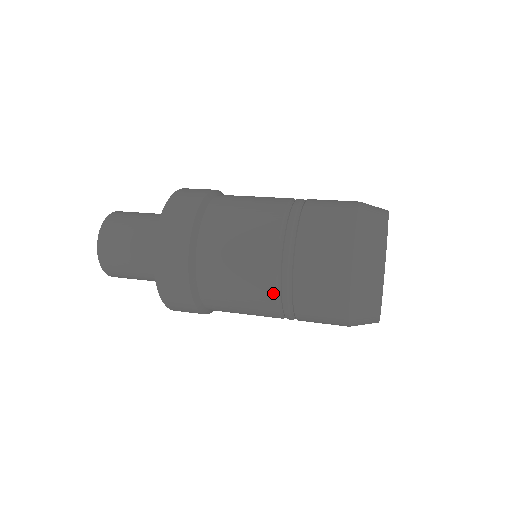
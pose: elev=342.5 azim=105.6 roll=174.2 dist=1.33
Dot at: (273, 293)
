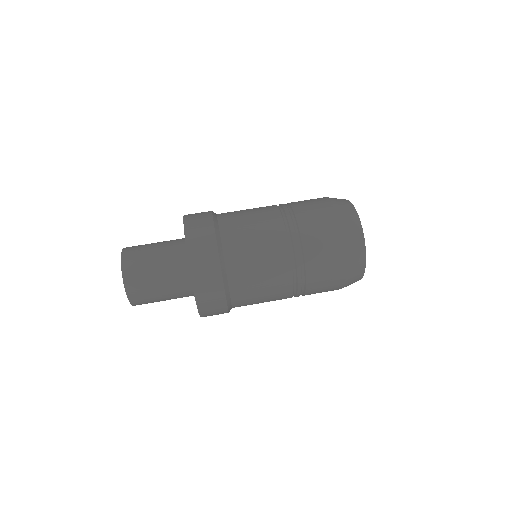
Dot at: (291, 284)
